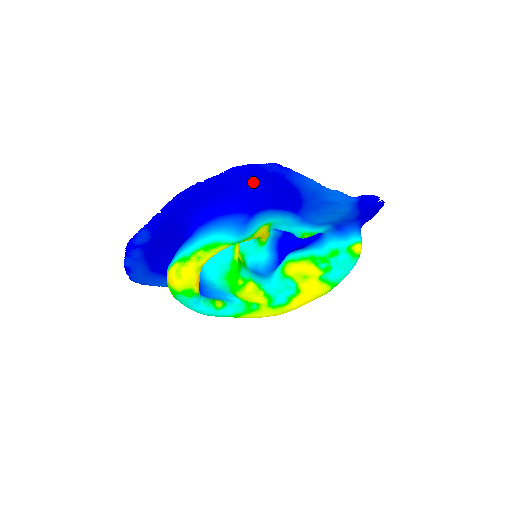
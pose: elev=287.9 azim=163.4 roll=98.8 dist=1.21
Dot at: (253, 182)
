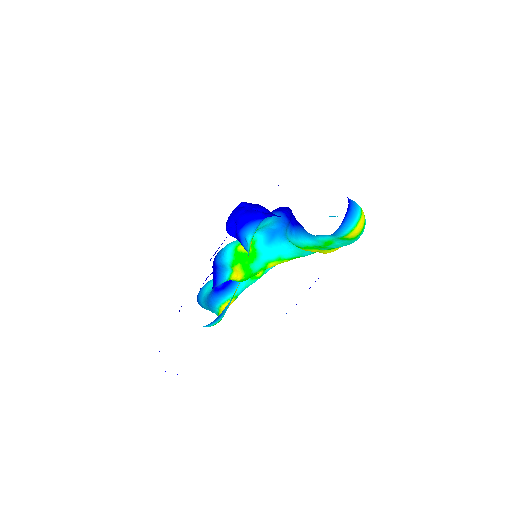
Dot at: occluded
